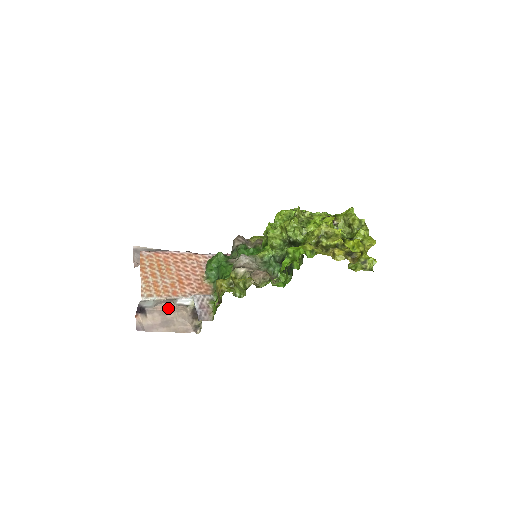
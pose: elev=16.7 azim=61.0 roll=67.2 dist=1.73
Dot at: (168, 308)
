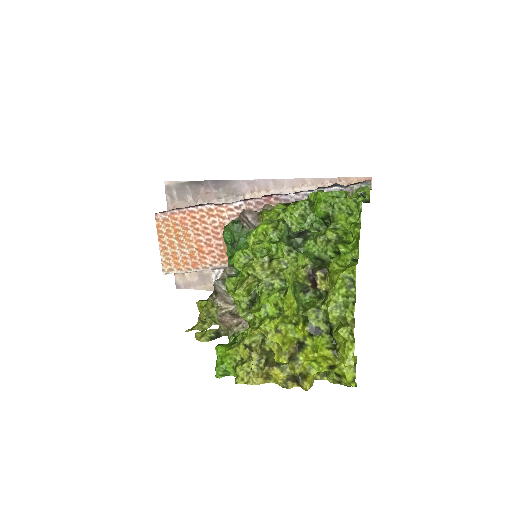
Dot at: occluded
